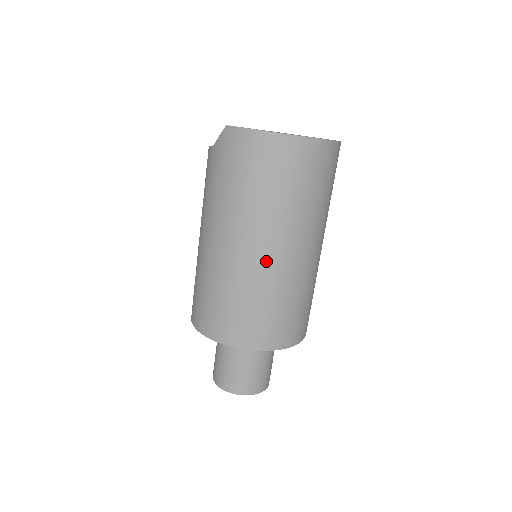
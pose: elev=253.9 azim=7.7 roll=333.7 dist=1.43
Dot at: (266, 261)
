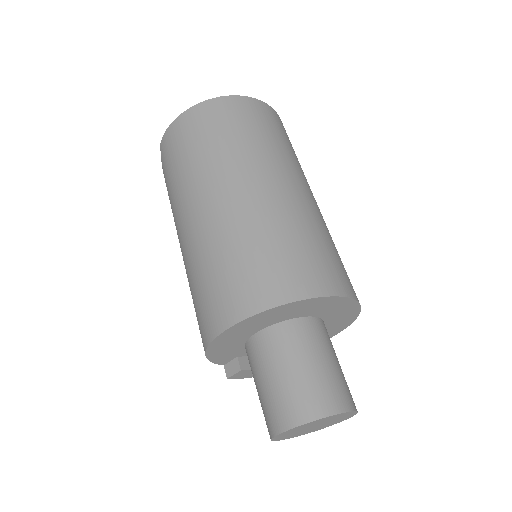
Dot at: (227, 205)
